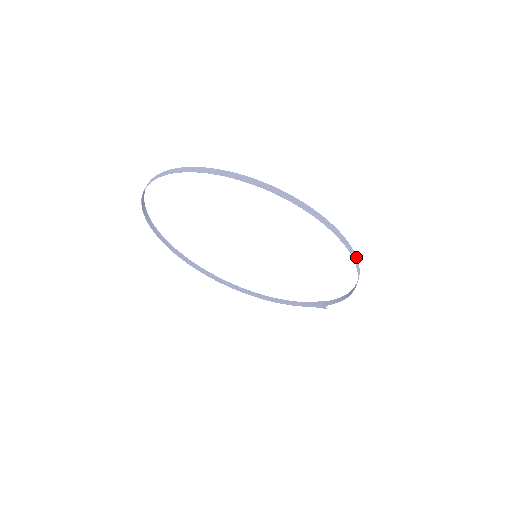
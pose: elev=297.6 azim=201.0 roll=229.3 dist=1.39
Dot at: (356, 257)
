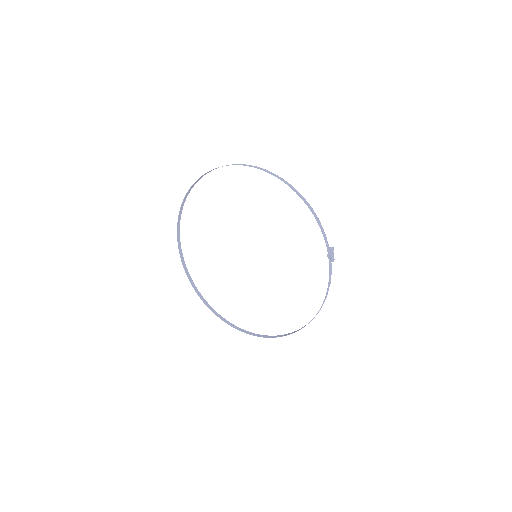
Dot at: (264, 169)
